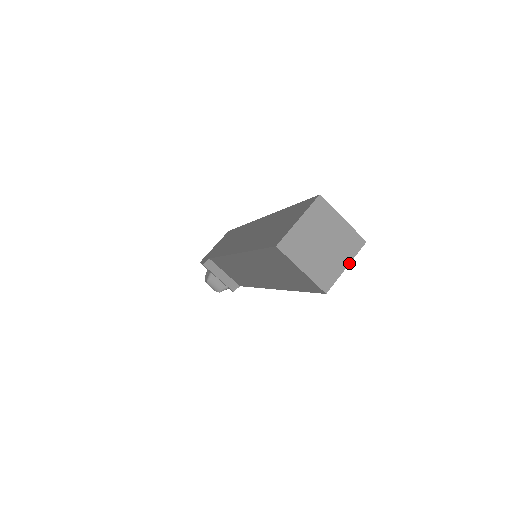
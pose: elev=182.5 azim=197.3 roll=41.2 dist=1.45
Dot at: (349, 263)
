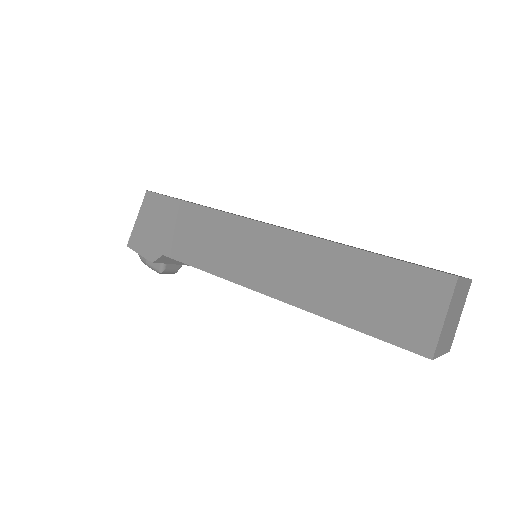
Dot at: (462, 310)
